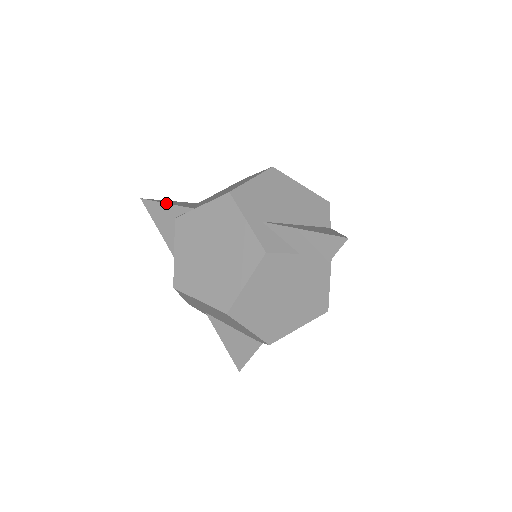
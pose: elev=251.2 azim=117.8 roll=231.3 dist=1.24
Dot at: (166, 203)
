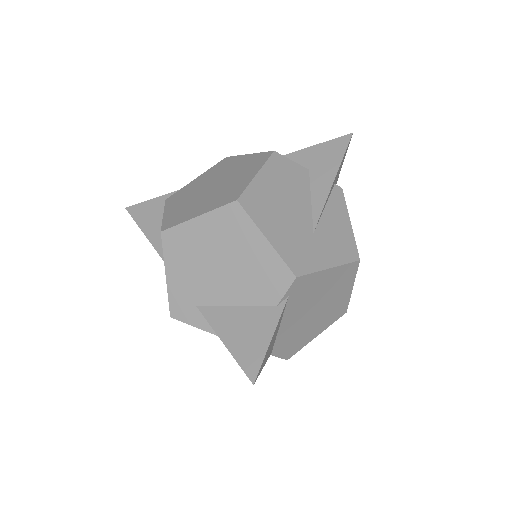
Dot at: (155, 198)
